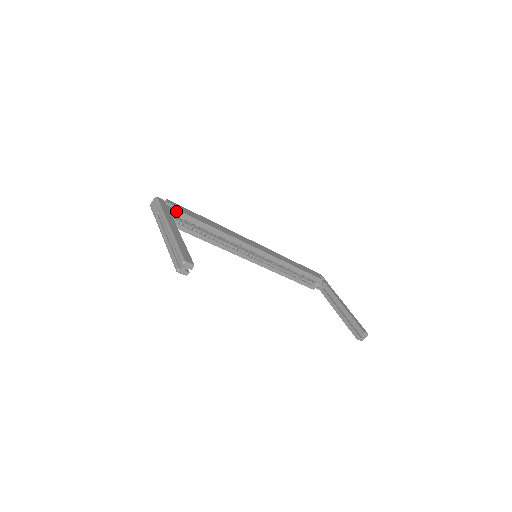
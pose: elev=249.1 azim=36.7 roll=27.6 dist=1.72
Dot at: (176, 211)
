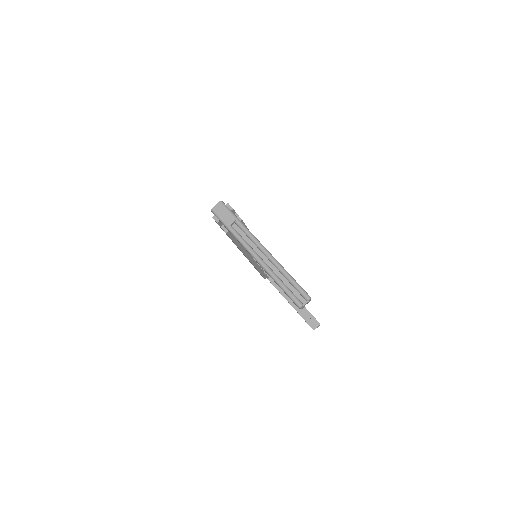
Dot at: occluded
